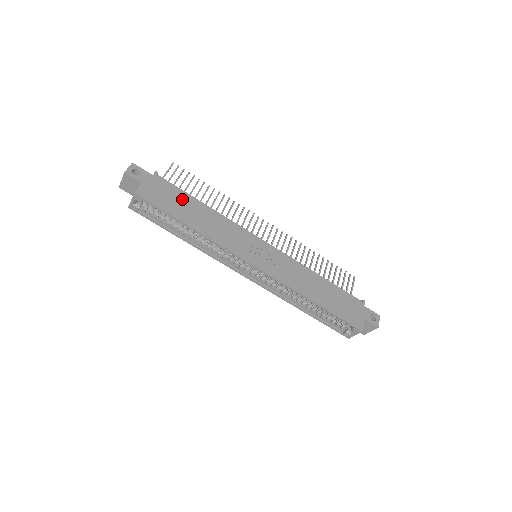
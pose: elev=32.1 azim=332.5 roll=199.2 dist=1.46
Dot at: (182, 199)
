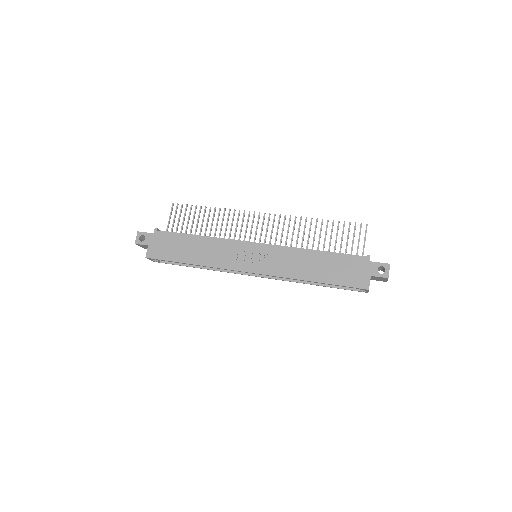
Dot at: (179, 242)
